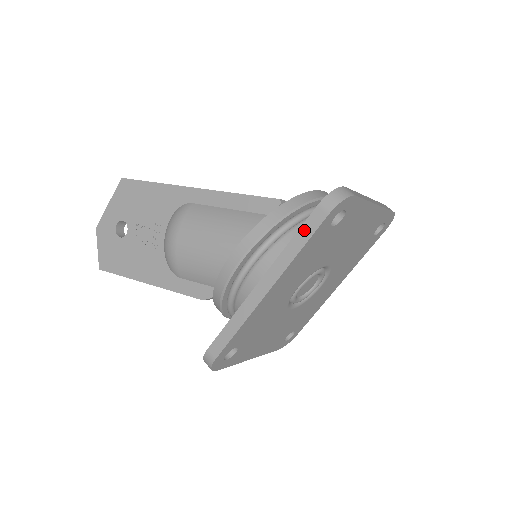
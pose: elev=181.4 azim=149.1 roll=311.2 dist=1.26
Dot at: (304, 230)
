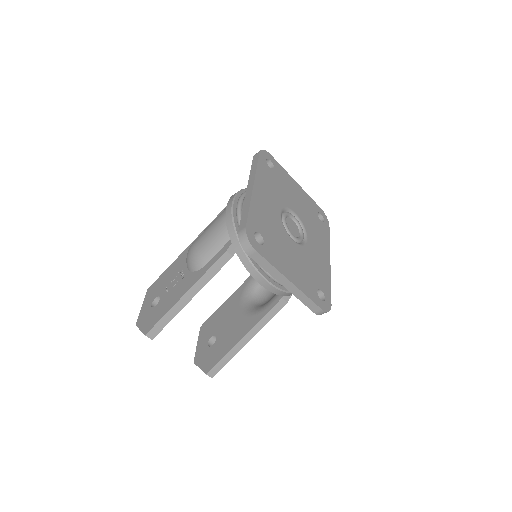
Dot at: (253, 164)
